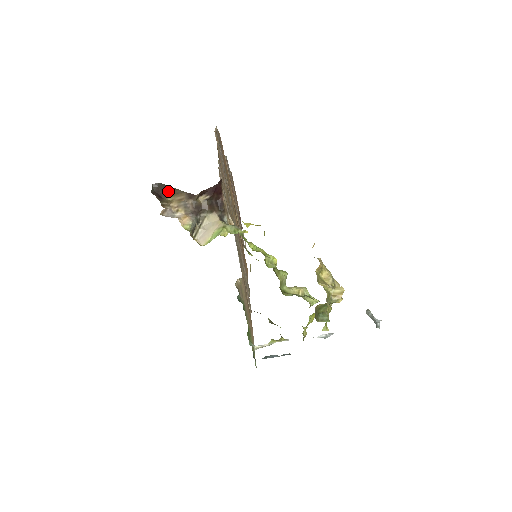
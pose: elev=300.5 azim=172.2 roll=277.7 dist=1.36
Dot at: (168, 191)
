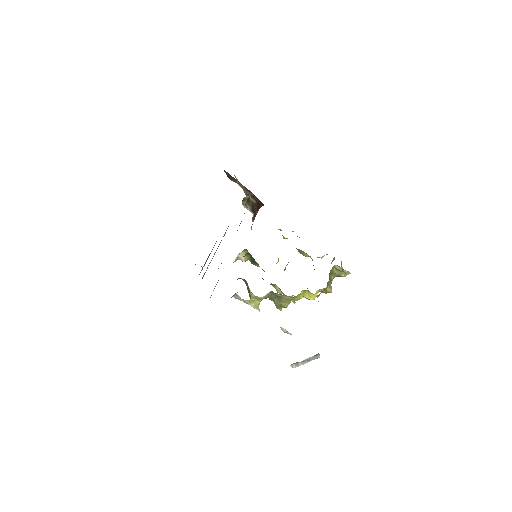
Dot at: (233, 179)
